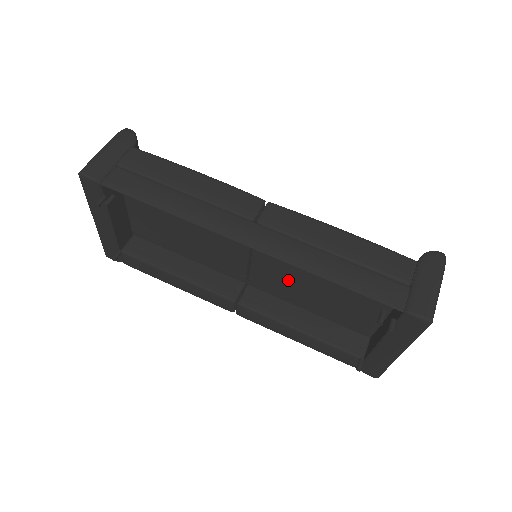
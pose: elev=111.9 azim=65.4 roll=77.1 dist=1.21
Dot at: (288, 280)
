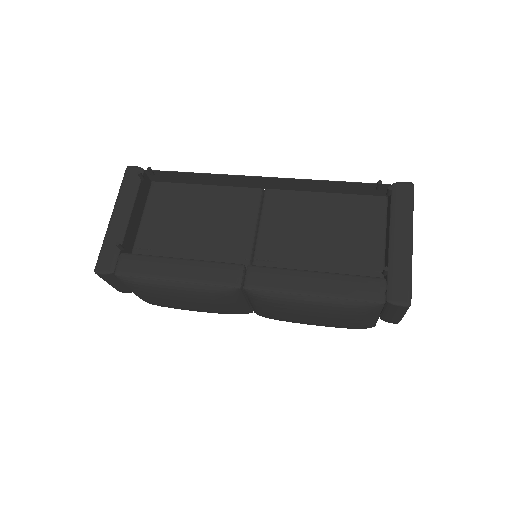
Dot at: (293, 239)
